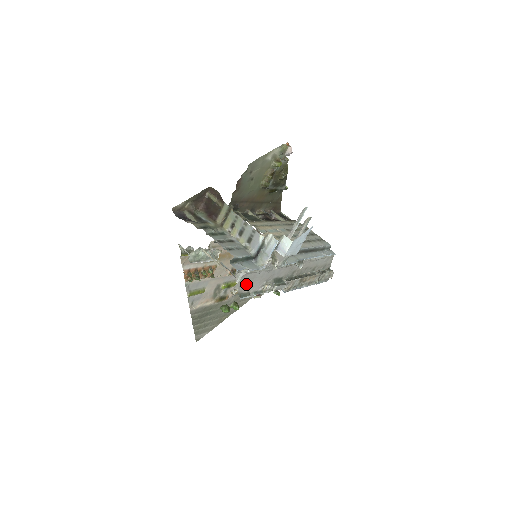
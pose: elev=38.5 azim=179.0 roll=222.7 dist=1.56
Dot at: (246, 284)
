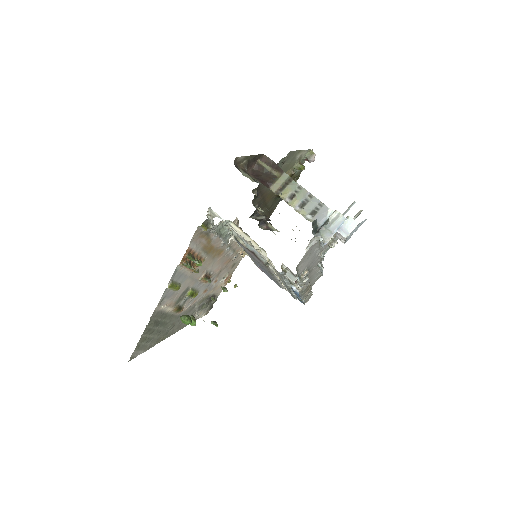
Dot at: (305, 258)
